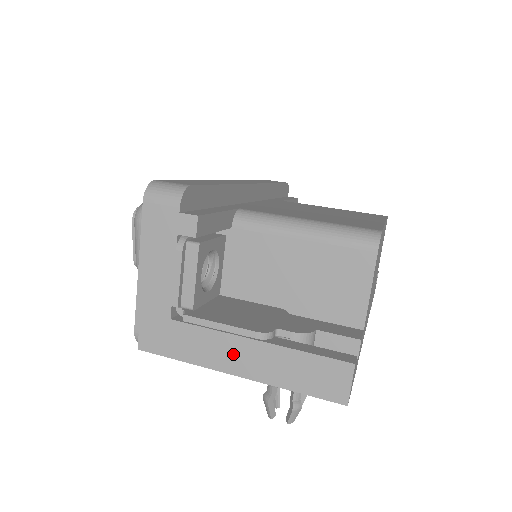
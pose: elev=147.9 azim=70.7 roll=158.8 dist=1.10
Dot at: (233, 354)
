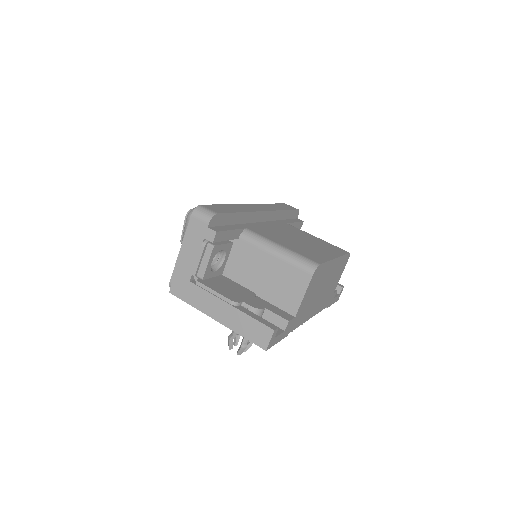
Dot at: (217, 308)
